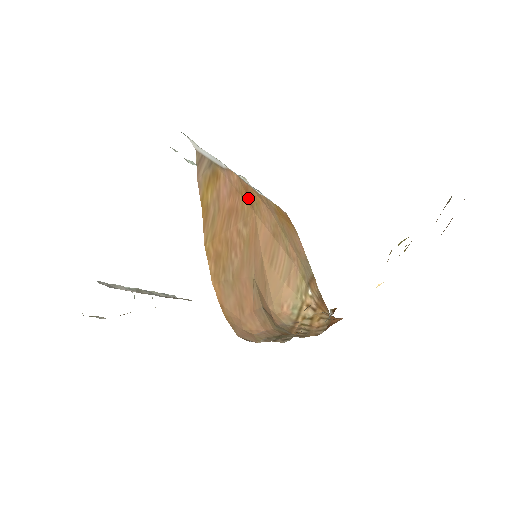
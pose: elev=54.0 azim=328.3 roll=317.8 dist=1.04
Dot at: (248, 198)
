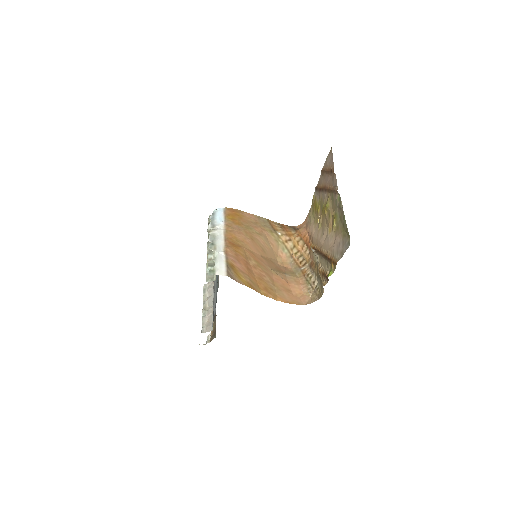
Dot at: (236, 247)
